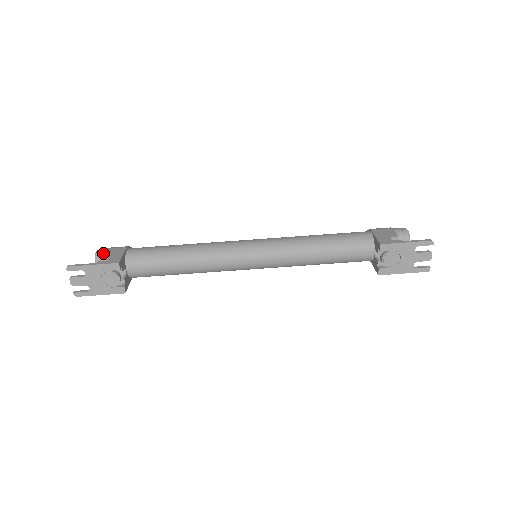
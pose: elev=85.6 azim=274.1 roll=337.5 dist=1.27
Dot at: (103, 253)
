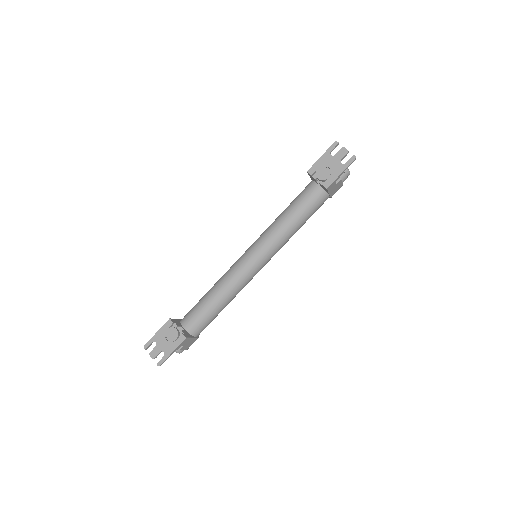
Dot at: occluded
